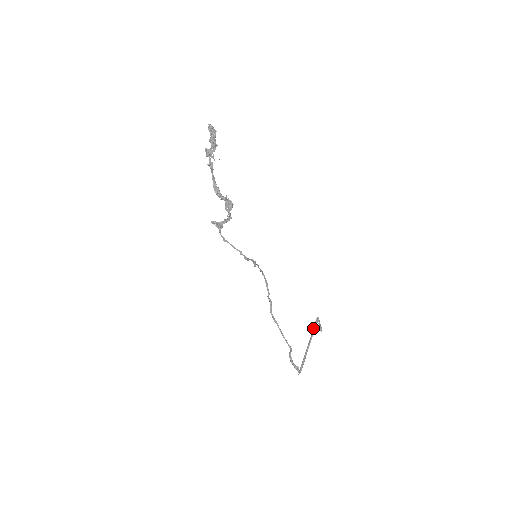
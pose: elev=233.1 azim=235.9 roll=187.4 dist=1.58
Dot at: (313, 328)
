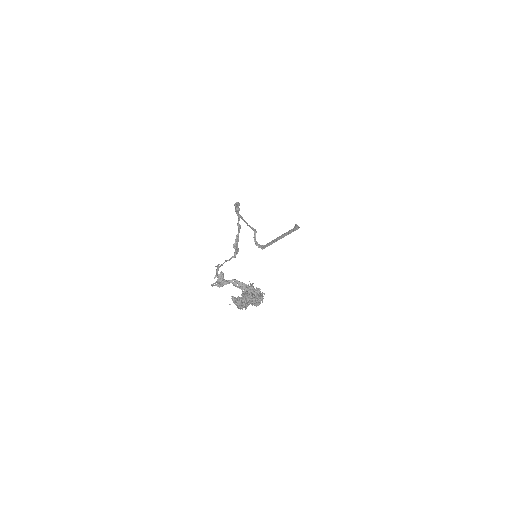
Dot at: (289, 232)
